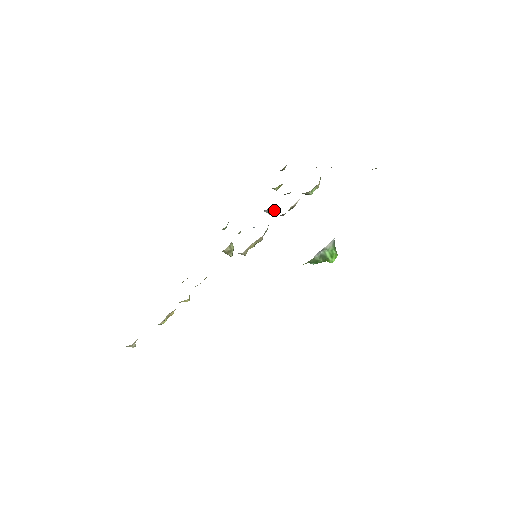
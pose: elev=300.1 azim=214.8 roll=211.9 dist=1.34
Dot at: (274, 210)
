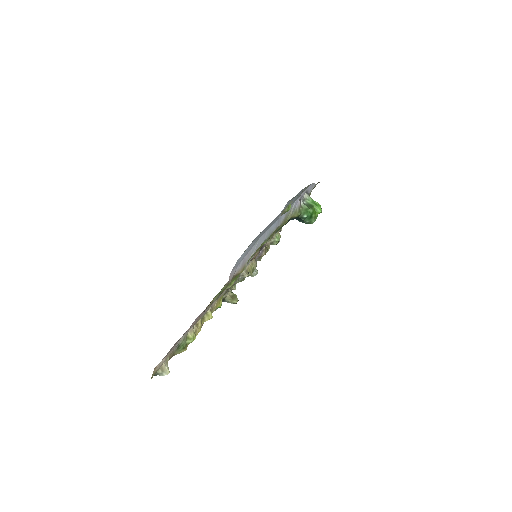
Dot at: (256, 269)
